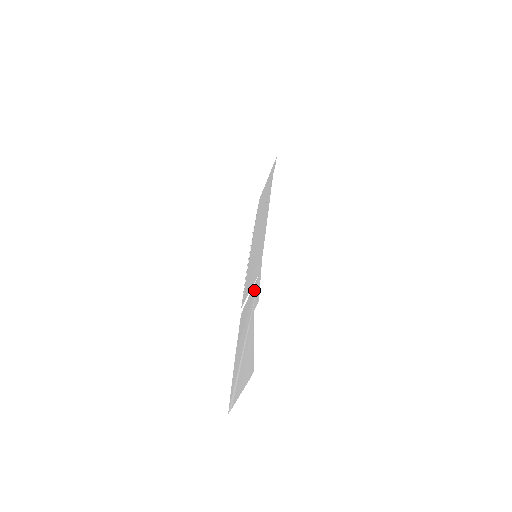
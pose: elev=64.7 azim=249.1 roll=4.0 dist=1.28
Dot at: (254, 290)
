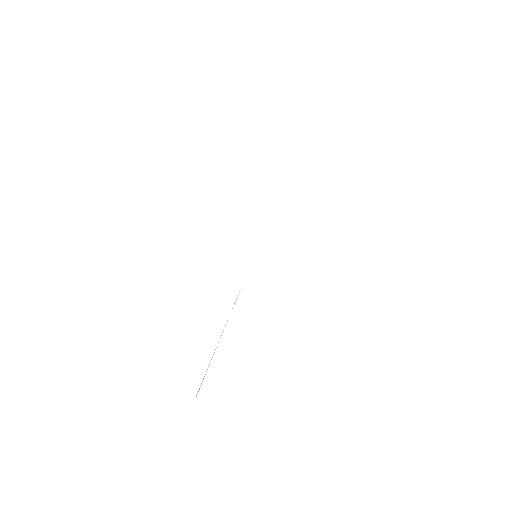
Dot at: occluded
